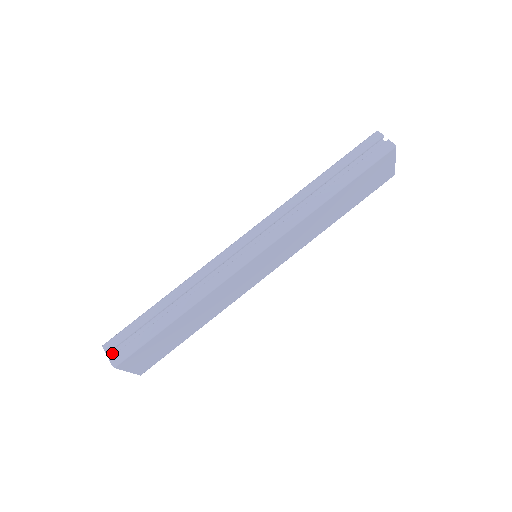
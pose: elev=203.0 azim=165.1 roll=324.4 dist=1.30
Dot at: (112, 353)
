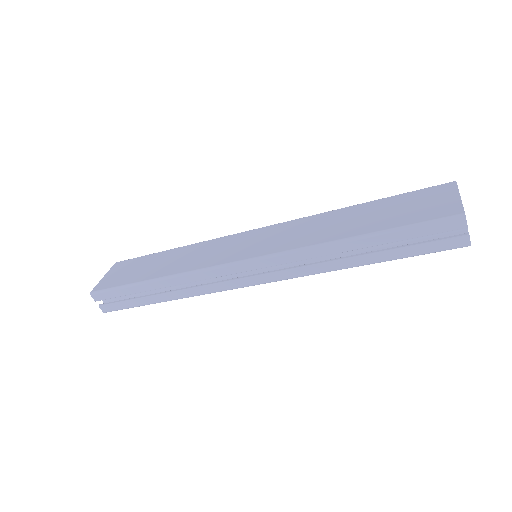
Dot at: occluded
